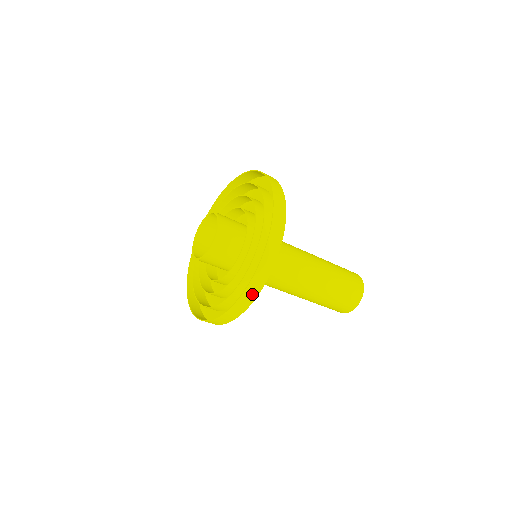
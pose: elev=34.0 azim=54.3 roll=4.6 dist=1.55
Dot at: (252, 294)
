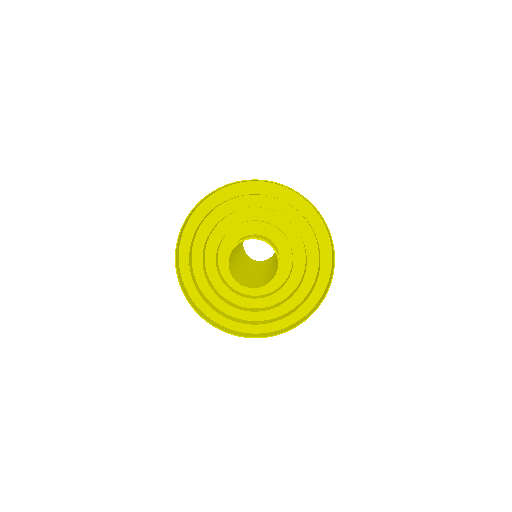
Dot at: (269, 334)
